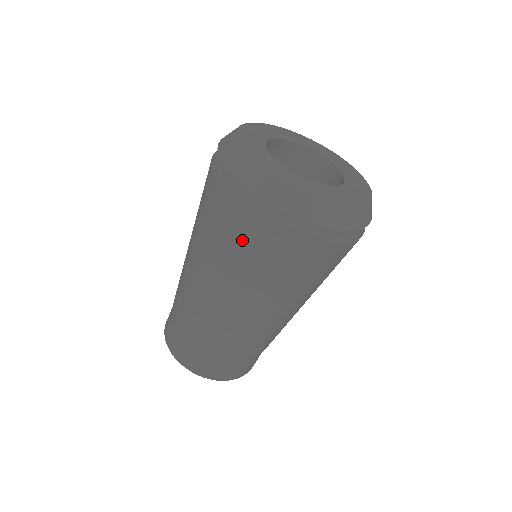
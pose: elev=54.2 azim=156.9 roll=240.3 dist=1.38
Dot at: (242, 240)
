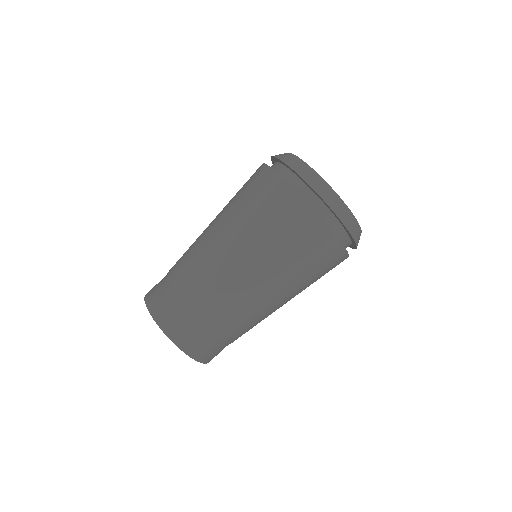
Dot at: occluded
